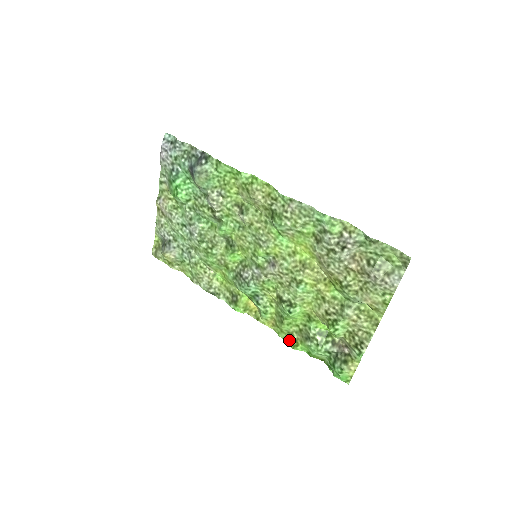
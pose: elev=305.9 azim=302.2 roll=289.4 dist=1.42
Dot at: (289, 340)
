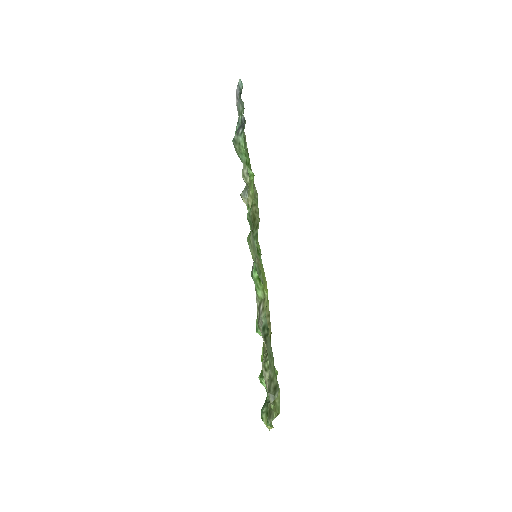
Dot at: occluded
